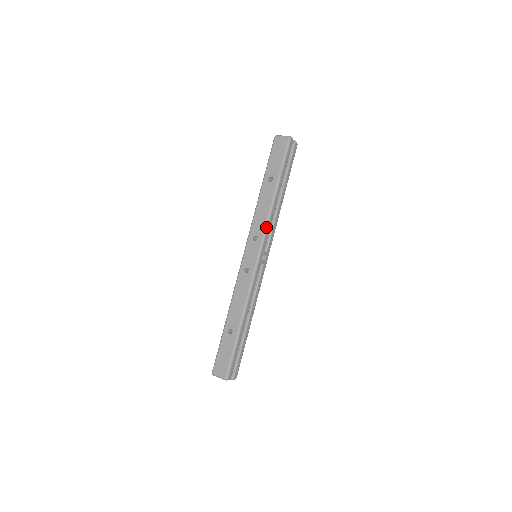
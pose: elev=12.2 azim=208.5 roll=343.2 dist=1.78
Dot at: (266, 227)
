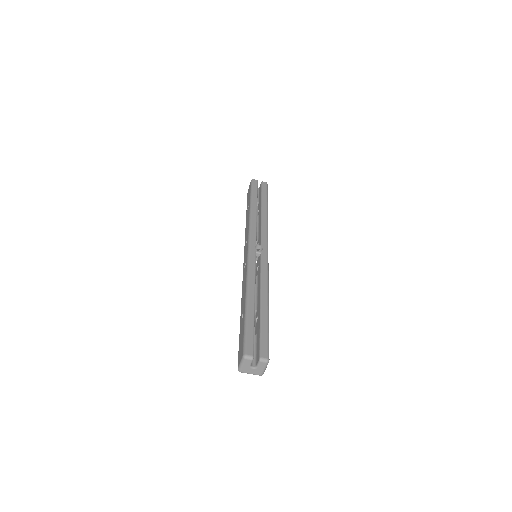
Dot at: (249, 228)
